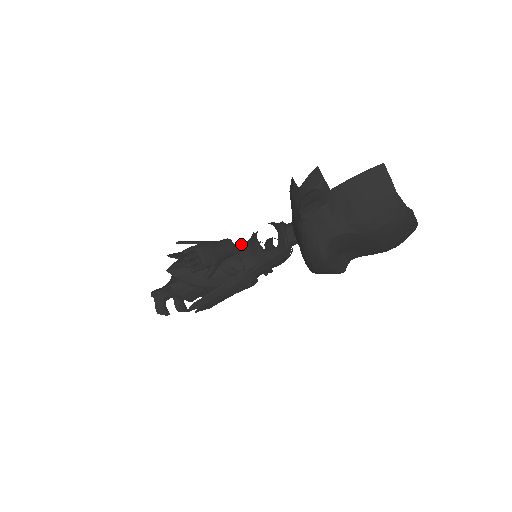
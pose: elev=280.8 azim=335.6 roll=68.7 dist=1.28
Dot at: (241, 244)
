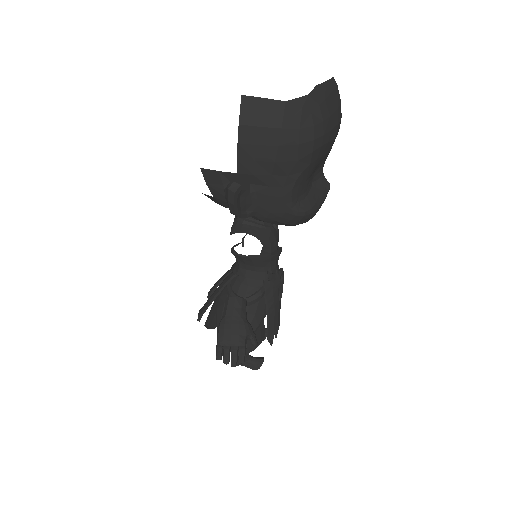
Dot at: (236, 267)
